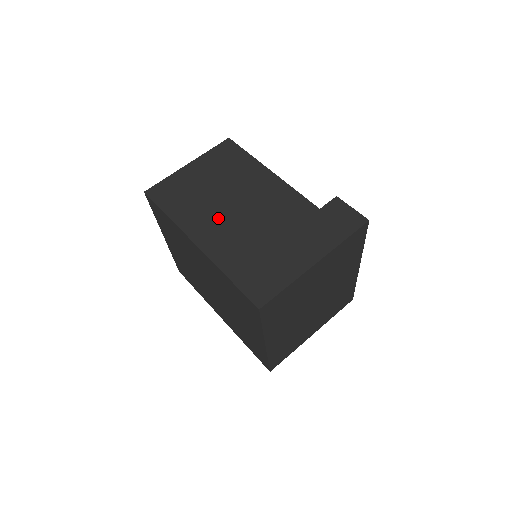
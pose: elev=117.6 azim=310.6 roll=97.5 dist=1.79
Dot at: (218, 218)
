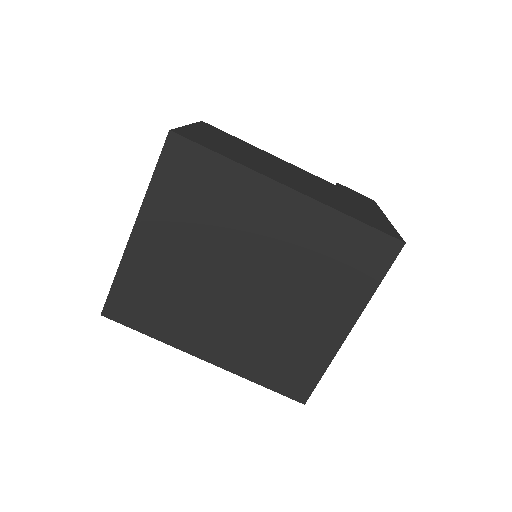
Dot at: (279, 173)
